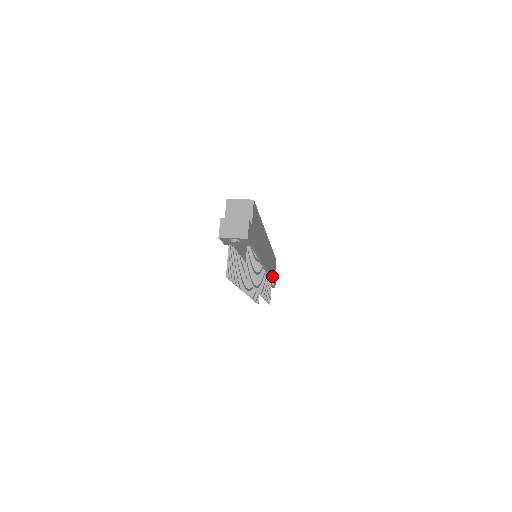
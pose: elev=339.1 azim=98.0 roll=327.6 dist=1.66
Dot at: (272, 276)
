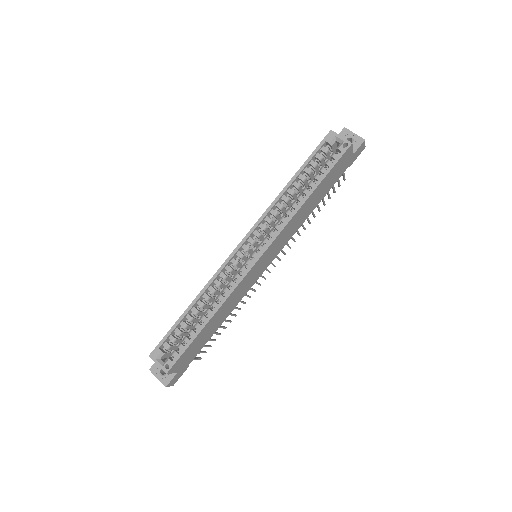
Dot at: (327, 190)
